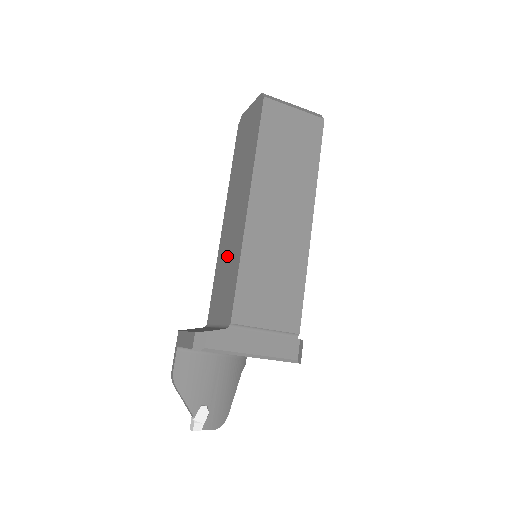
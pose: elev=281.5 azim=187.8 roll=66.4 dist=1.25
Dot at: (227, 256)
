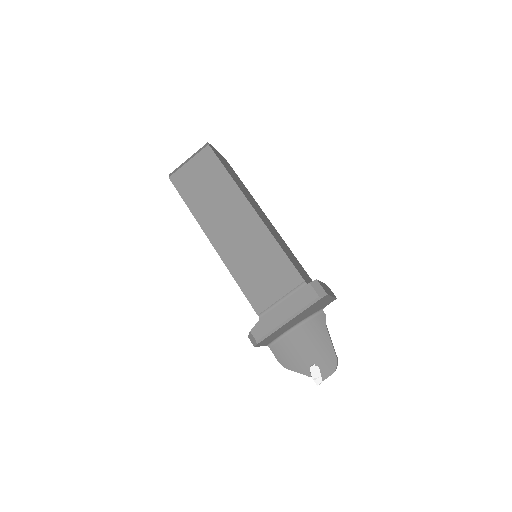
Dot at: occluded
